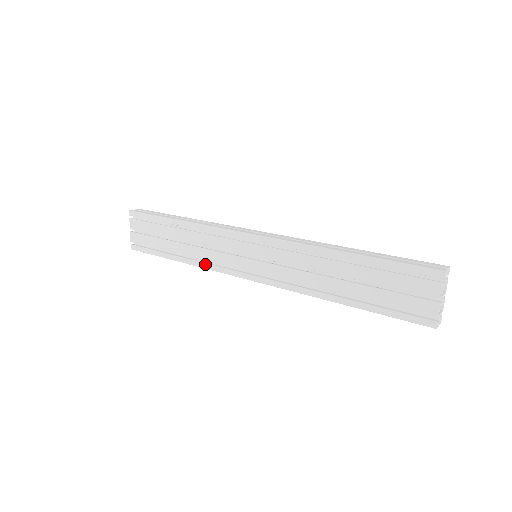
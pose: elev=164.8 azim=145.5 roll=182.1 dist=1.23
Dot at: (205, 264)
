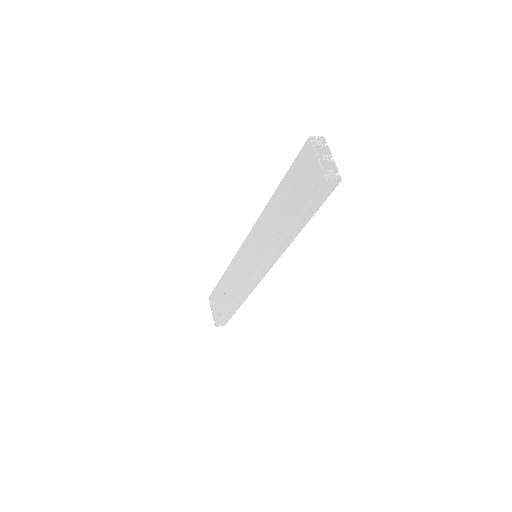
Dot at: (238, 292)
